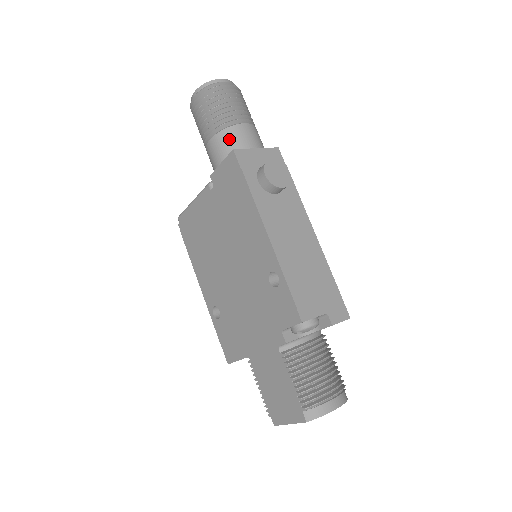
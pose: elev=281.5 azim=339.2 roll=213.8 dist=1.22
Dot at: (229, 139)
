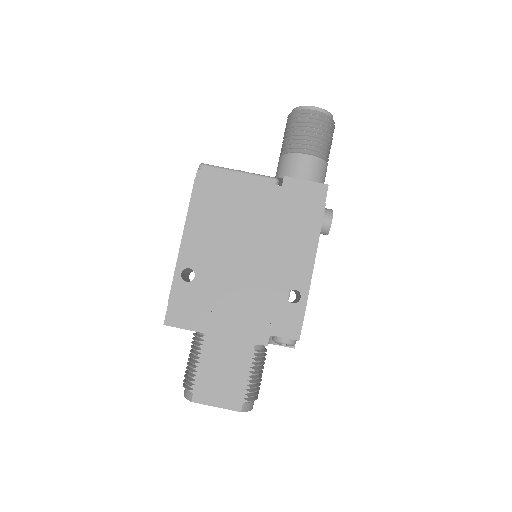
Dot at: (321, 170)
